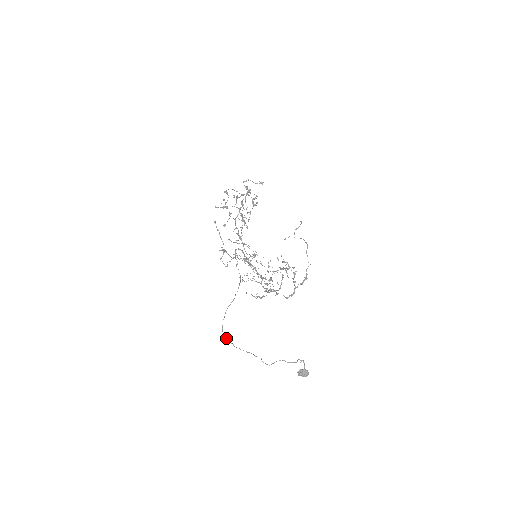
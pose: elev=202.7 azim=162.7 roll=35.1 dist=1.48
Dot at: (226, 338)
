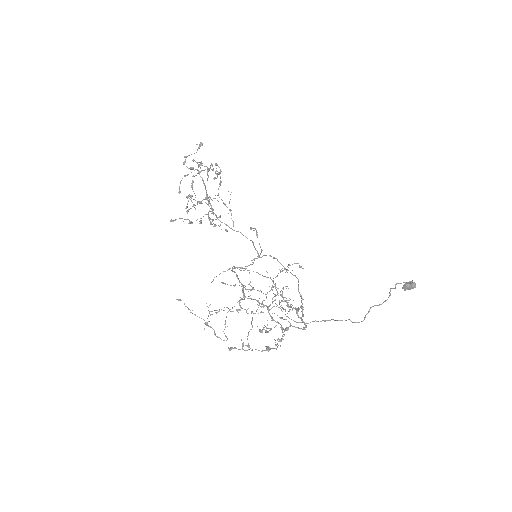
Dot at: occluded
